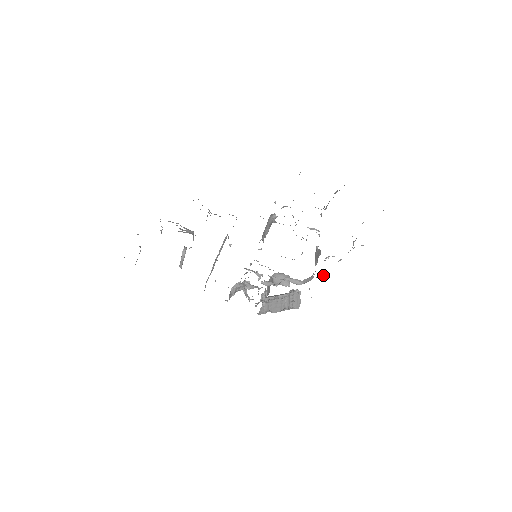
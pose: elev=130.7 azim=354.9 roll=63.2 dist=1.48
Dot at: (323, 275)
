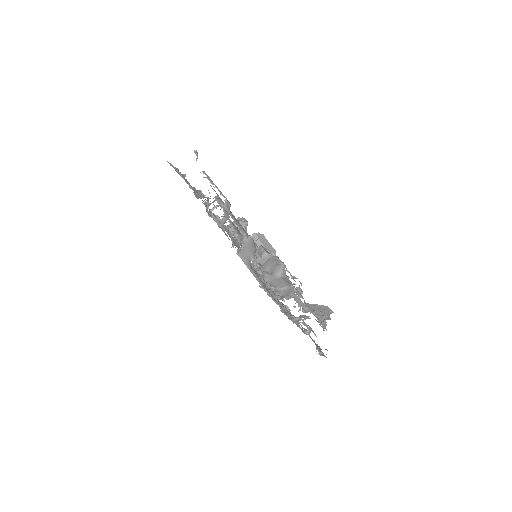
Dot at: occluded
